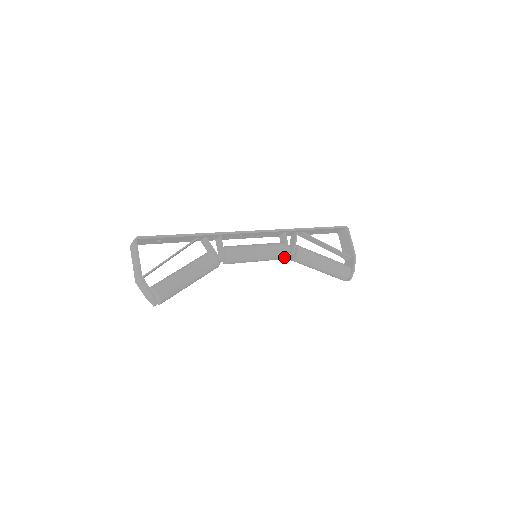
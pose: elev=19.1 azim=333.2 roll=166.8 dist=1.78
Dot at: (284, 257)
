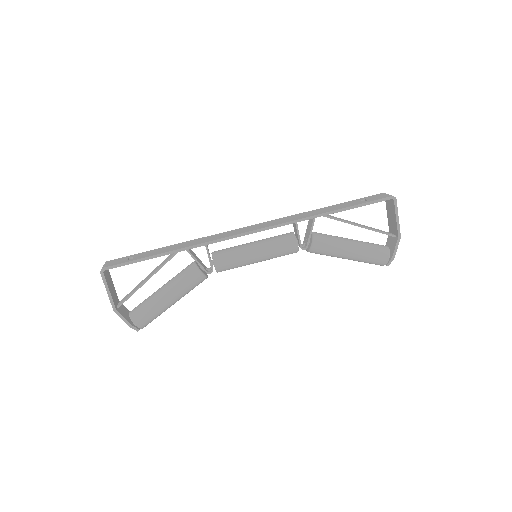
Dot at: occluded
